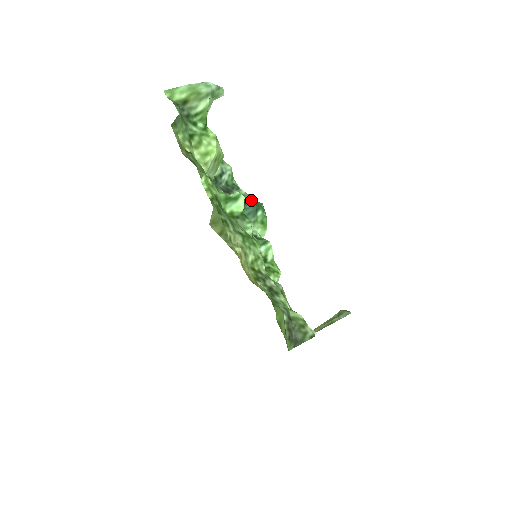
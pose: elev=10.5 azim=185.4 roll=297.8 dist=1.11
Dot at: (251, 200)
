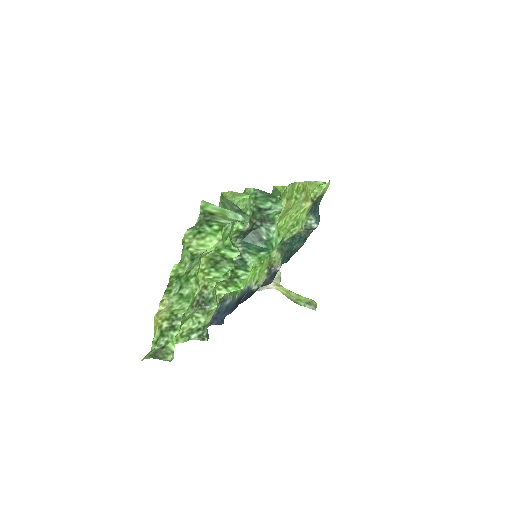
Dot at: (268, 240)
